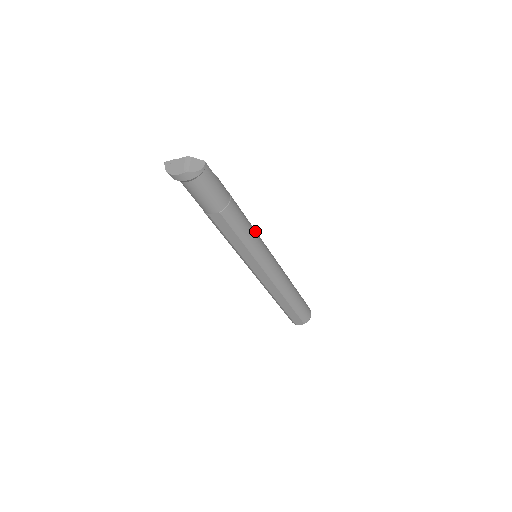
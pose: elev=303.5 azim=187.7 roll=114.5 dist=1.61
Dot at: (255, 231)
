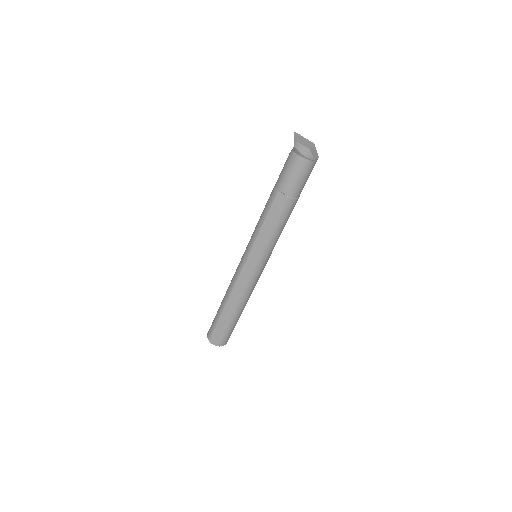
Dot at: occluded
